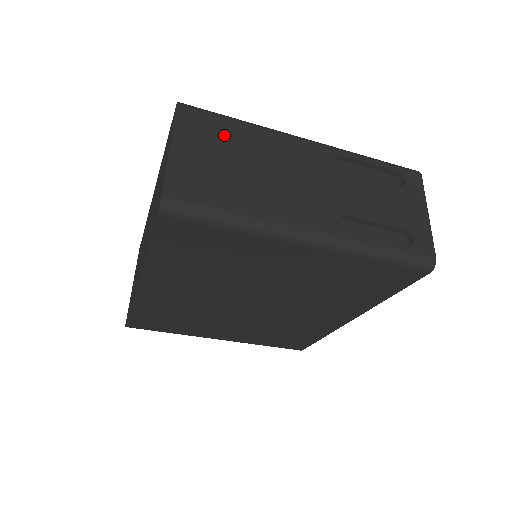
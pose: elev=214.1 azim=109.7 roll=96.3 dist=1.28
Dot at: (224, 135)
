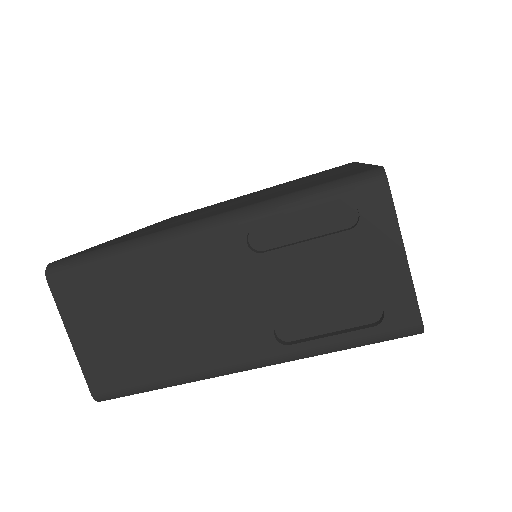
Dot at: (107, 290)
